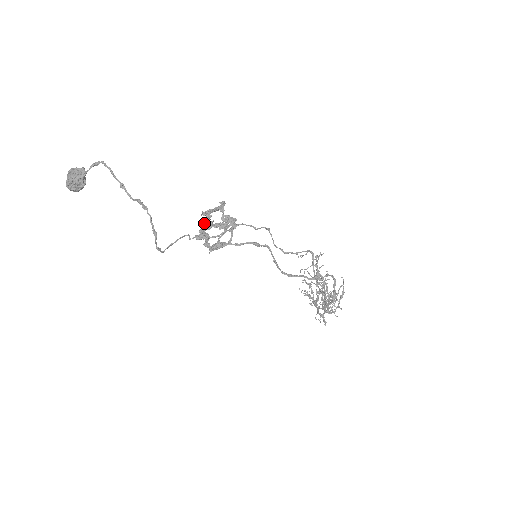
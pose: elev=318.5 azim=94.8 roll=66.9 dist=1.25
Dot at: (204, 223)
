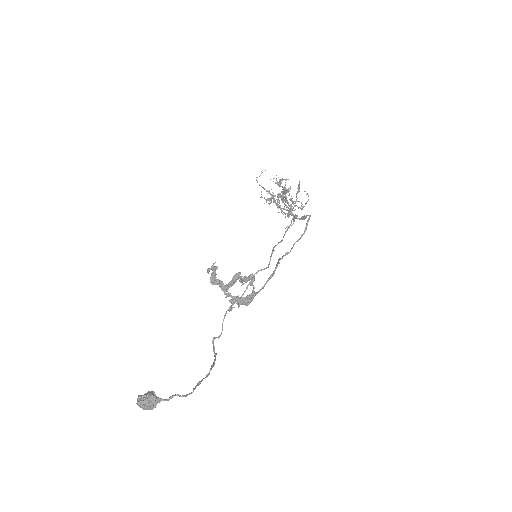
Dot at: occluded
